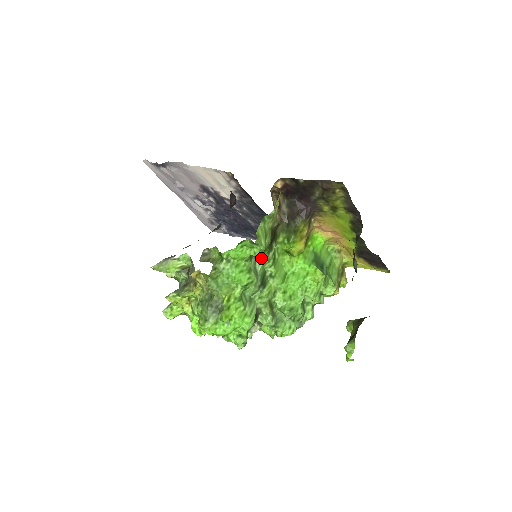
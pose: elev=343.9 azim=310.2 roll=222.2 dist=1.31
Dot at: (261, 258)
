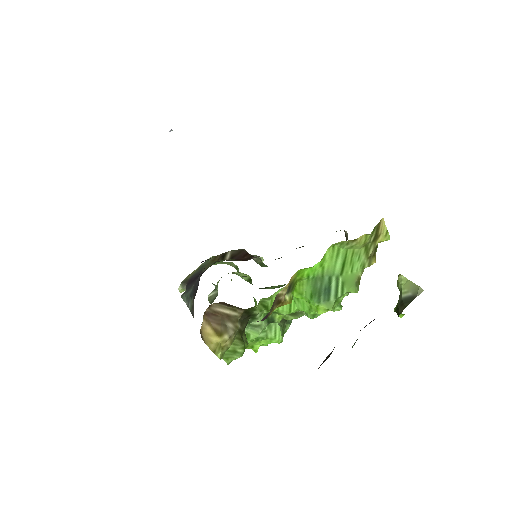
Dot at: occluded
